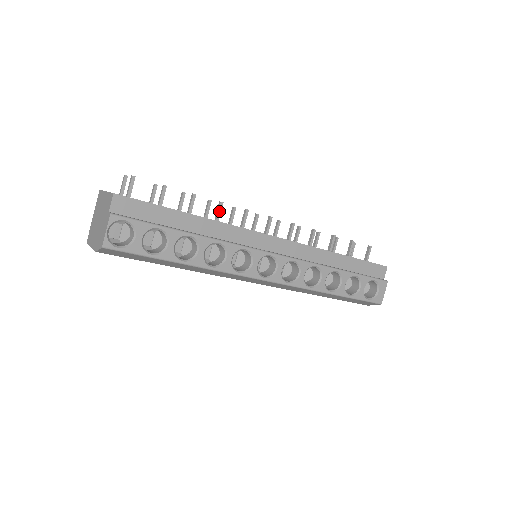
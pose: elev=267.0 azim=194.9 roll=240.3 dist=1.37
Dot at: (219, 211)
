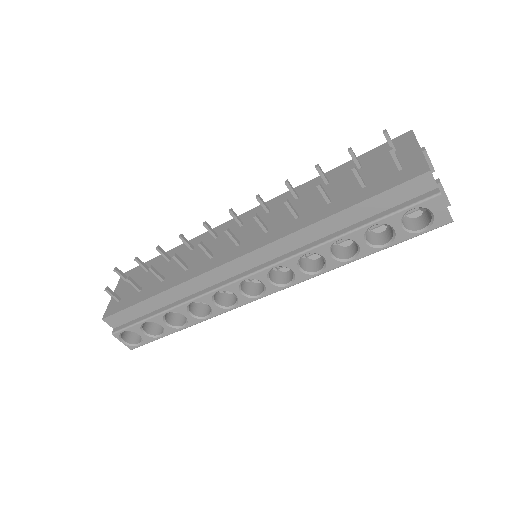
Dot at: (179, 263)
